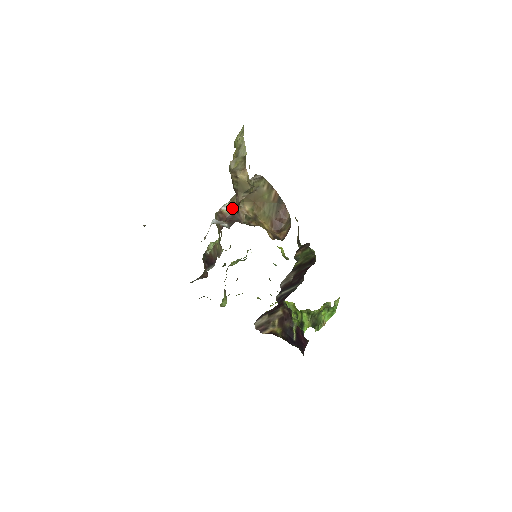
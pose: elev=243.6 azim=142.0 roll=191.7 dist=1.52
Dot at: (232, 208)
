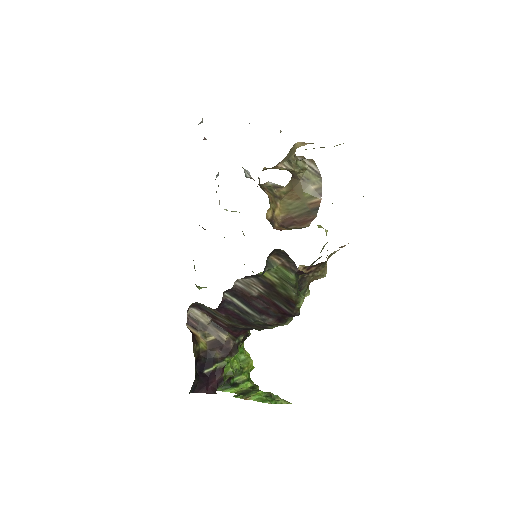
Dot at: (275, 186)
